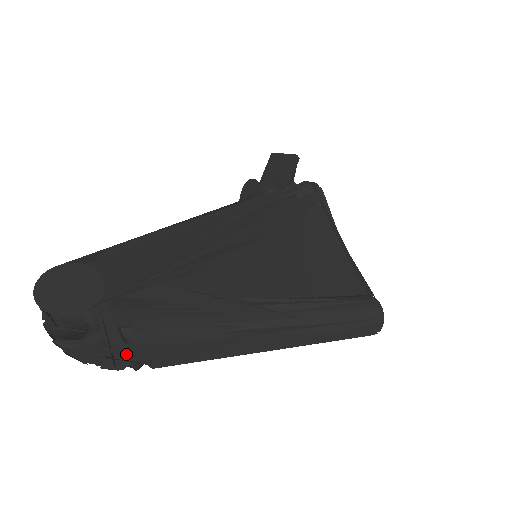
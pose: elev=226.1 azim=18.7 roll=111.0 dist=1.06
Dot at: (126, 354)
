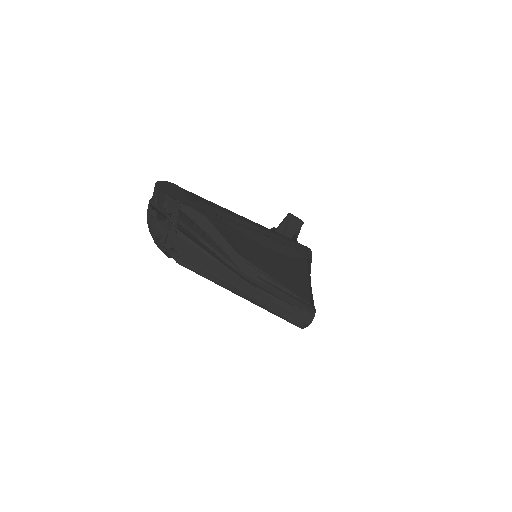
Dot at: (173, 239)
